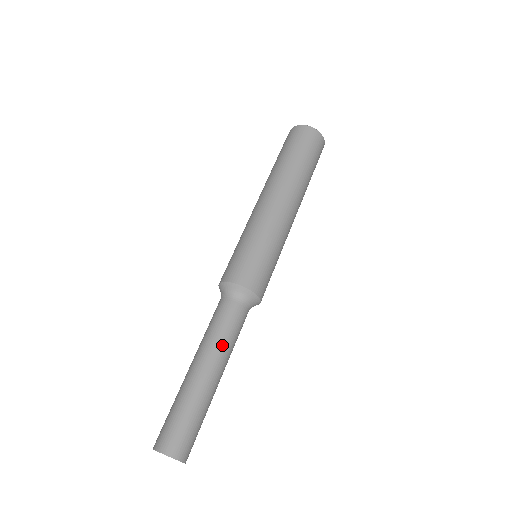
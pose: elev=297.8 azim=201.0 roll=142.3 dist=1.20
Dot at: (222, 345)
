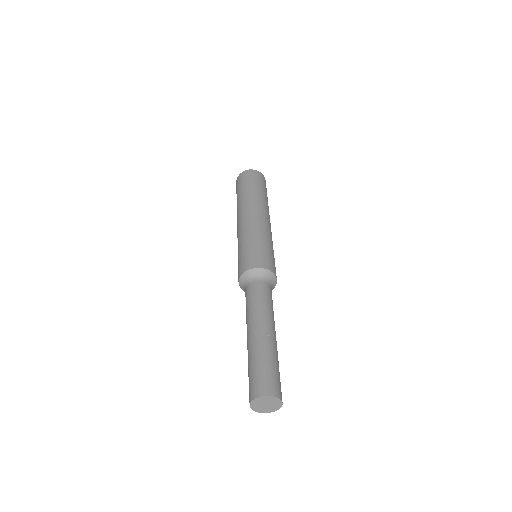
Dot at: (271, 313)
